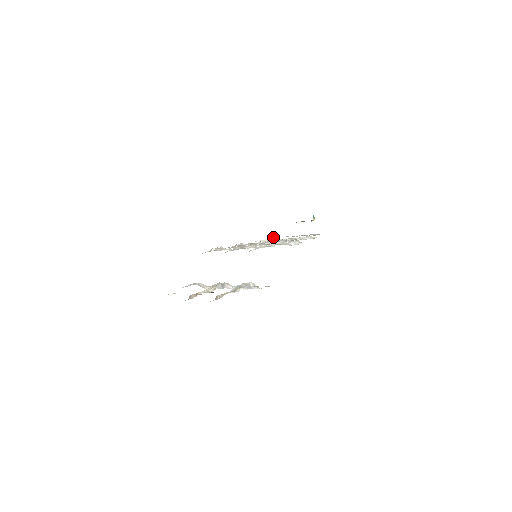
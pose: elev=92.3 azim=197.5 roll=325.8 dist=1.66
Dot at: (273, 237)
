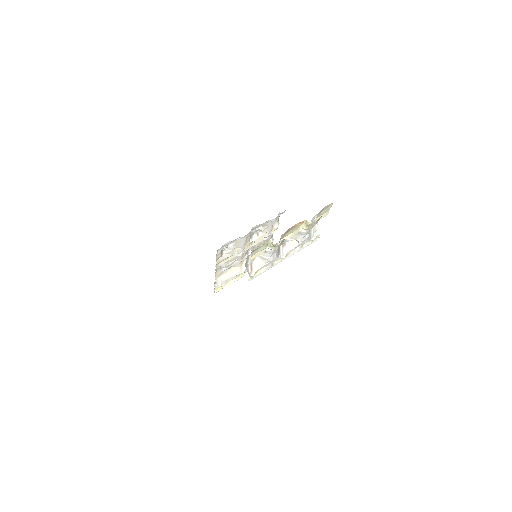
Dot at: occluded
